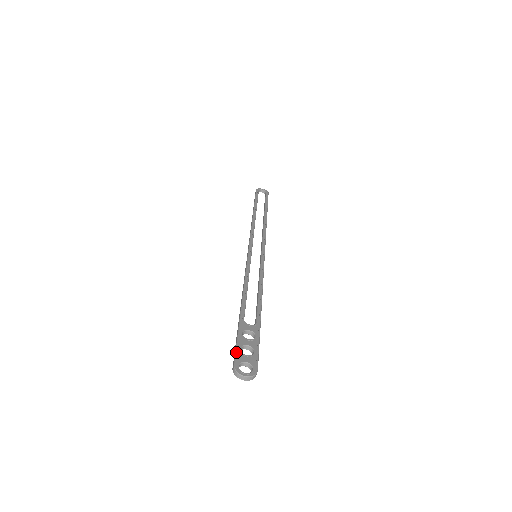
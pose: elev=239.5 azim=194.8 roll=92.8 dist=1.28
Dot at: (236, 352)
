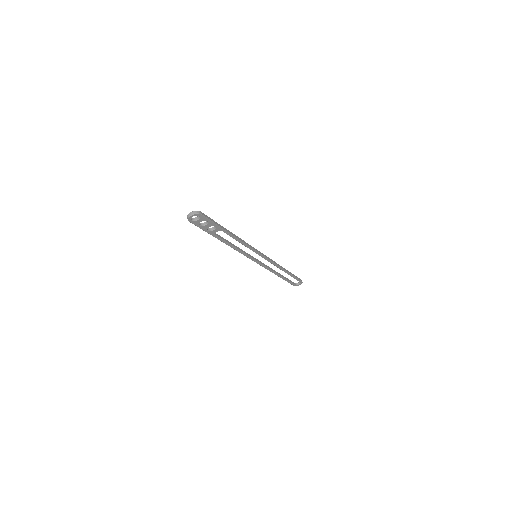
Dot at: occluded
